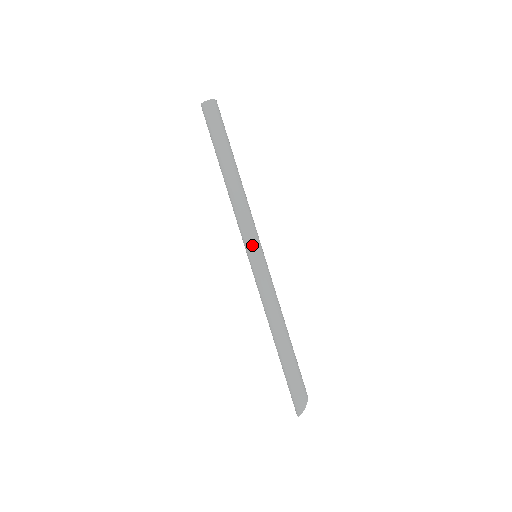
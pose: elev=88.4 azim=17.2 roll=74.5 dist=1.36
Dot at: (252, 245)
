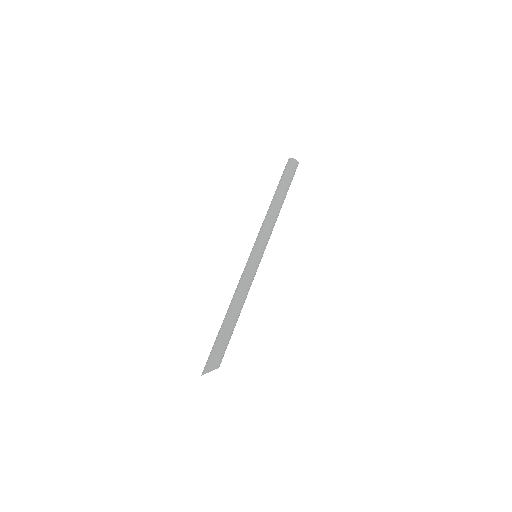
Dot at: (259, 246)
